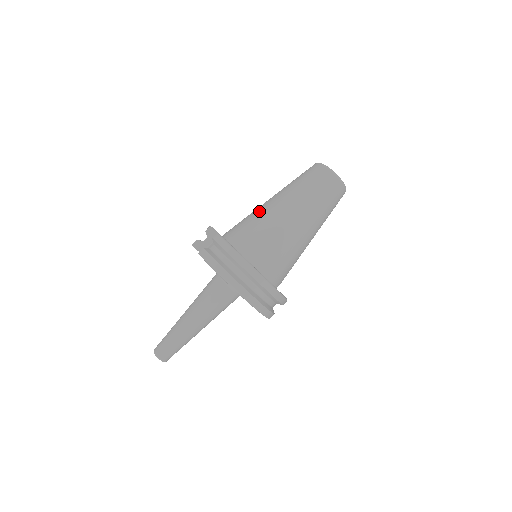
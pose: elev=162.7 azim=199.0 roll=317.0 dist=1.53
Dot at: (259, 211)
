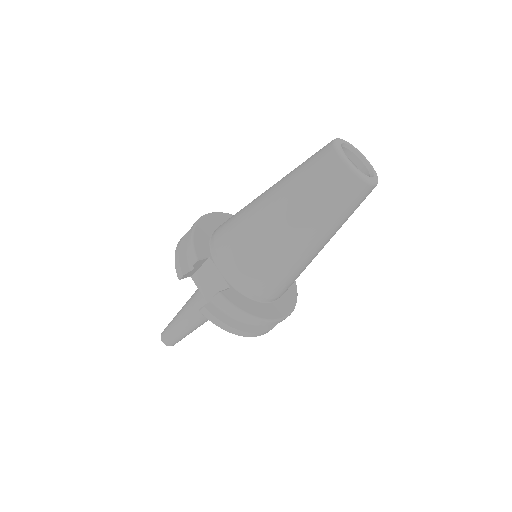
Dot at: (262, 241)
